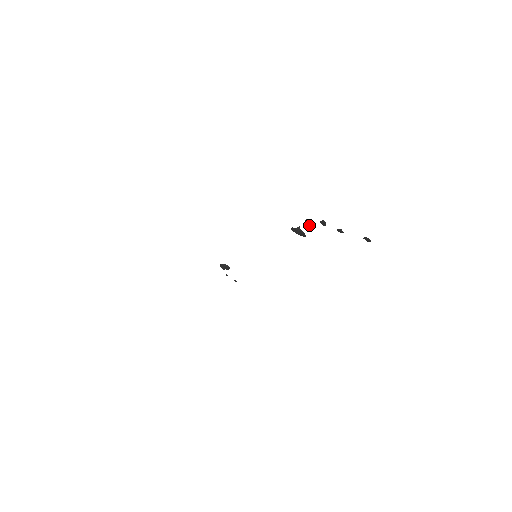
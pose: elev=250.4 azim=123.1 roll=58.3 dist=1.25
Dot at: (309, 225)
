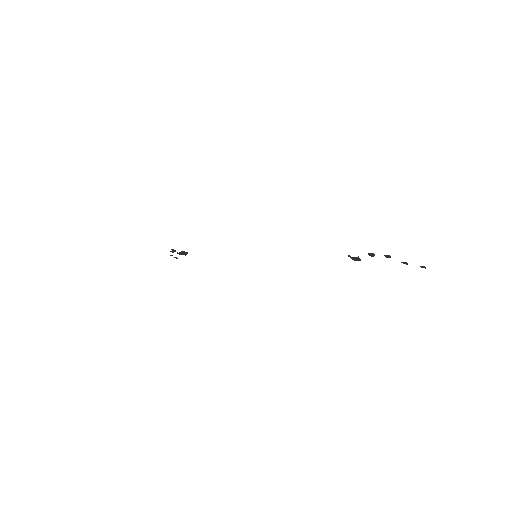
Dot at: (371, 256)
